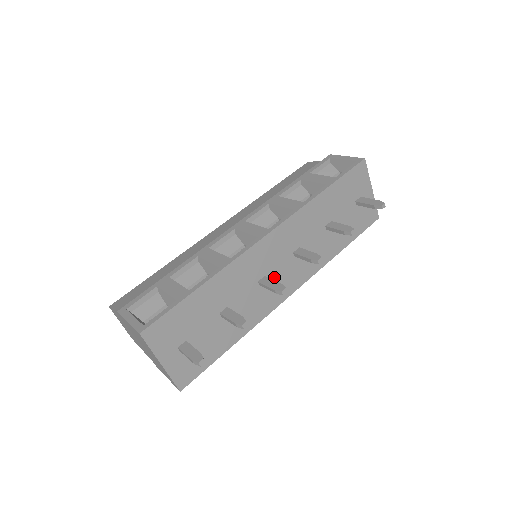
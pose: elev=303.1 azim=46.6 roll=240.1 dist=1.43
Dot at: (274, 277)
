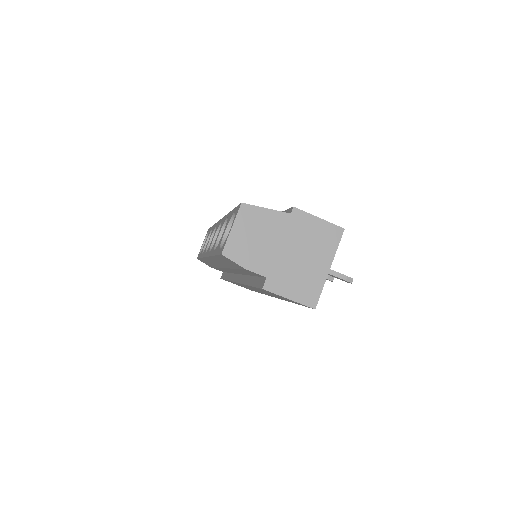
Dot at: occluded
